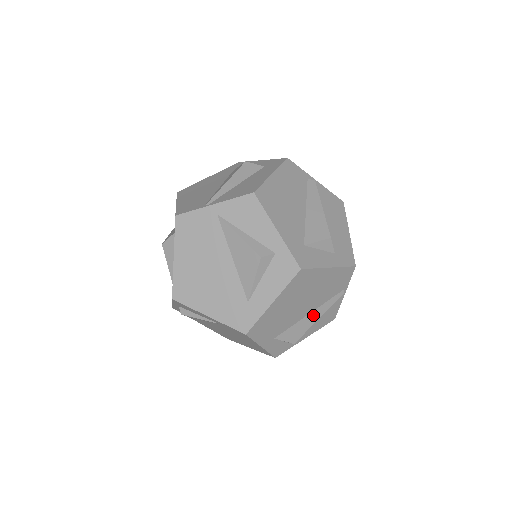
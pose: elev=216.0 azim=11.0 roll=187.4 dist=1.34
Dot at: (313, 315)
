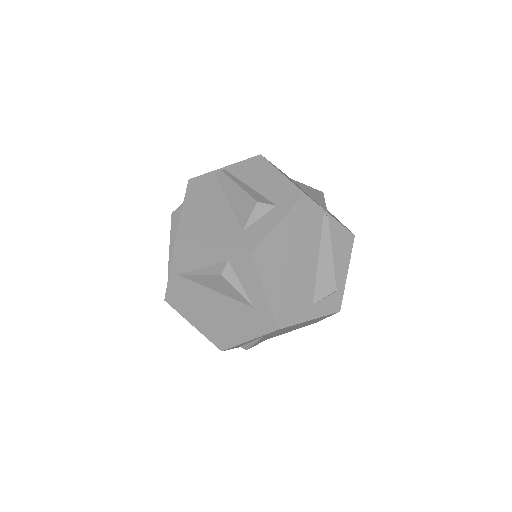
Dot at: (323, 258)
